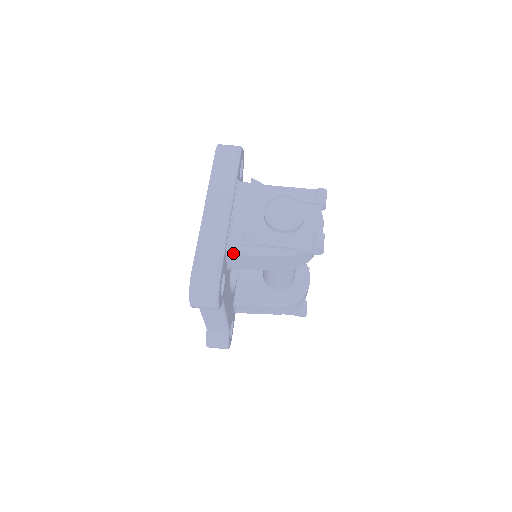
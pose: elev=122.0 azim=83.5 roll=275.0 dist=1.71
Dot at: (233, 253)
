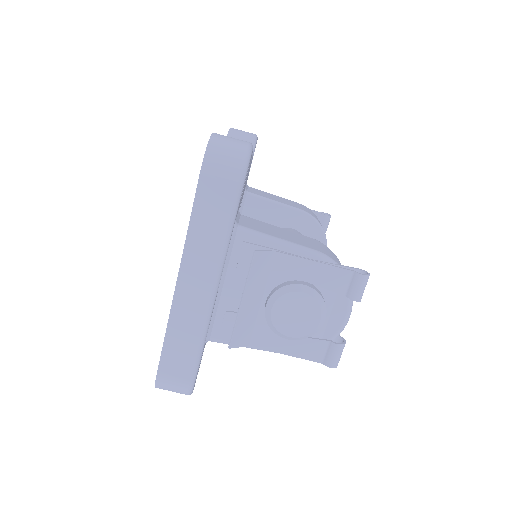
Dot at: occluded
